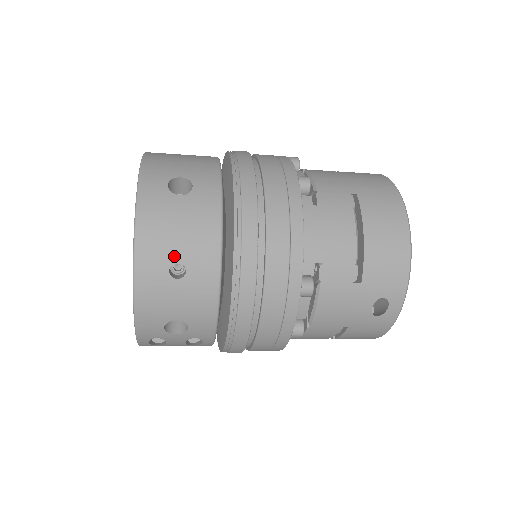
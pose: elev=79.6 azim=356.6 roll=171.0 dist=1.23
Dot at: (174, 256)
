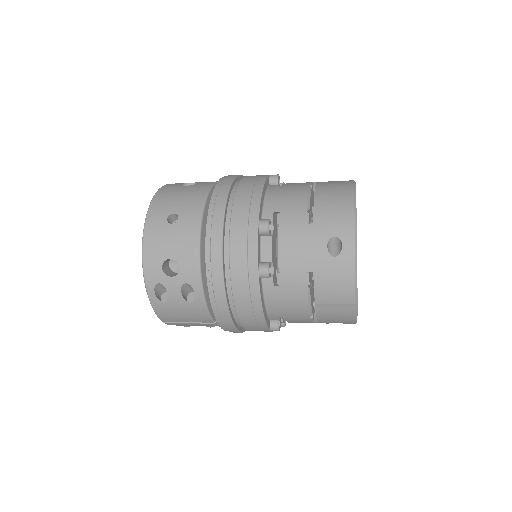
Dot at: (172, 210)
